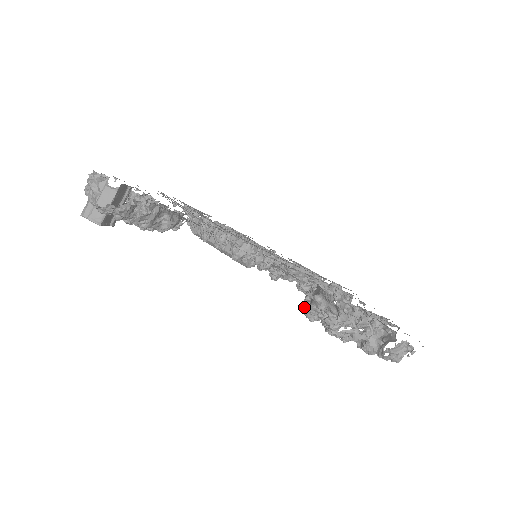
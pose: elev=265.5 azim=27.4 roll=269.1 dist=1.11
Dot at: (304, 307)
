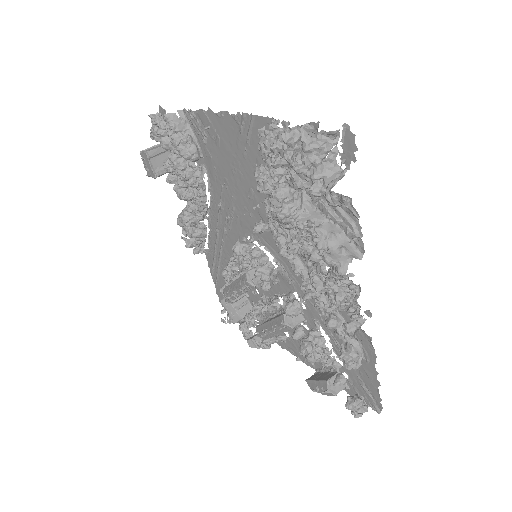
Dot at: (256, 172)
